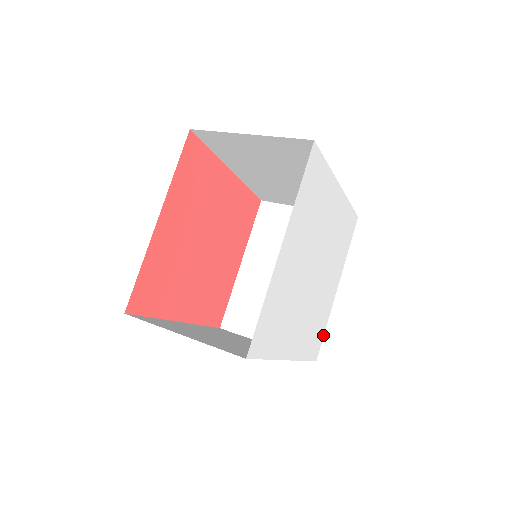
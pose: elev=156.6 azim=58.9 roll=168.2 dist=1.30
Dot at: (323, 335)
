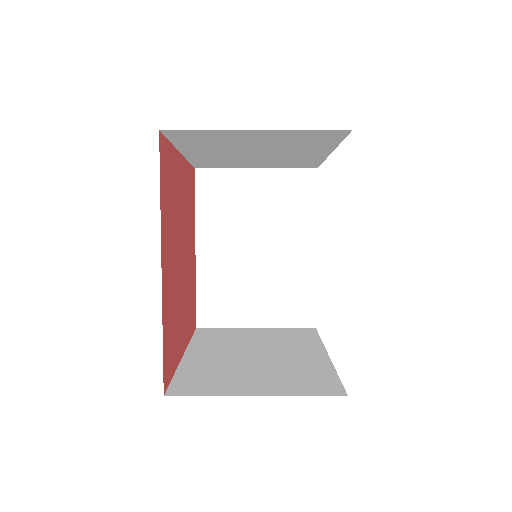
Dot at: occluded
